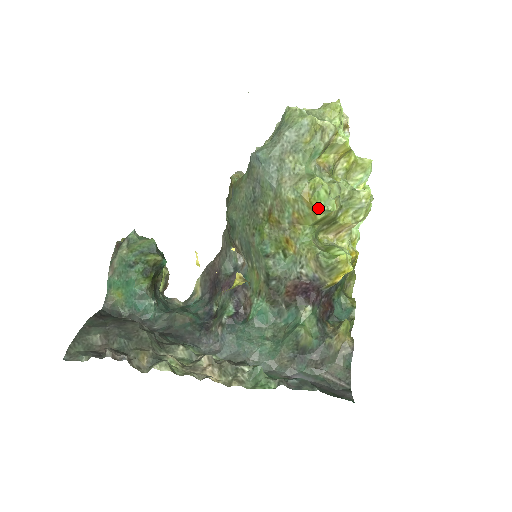
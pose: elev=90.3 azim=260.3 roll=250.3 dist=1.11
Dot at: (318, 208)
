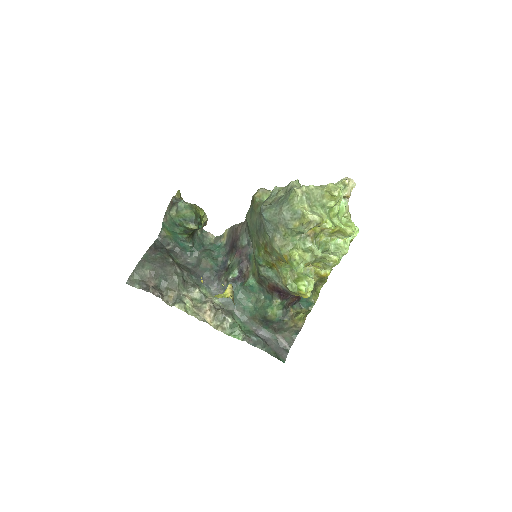
Dot at: (291, 266)
